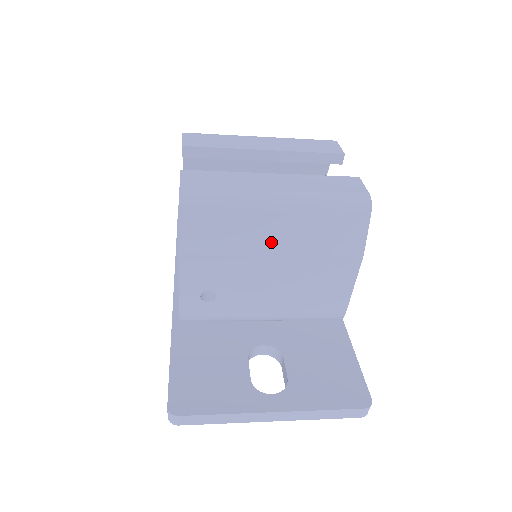
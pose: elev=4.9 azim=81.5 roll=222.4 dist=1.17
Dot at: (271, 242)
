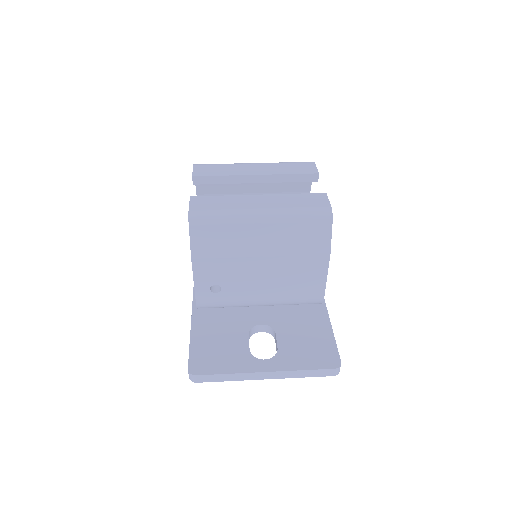
Dot at: (258, 247)
